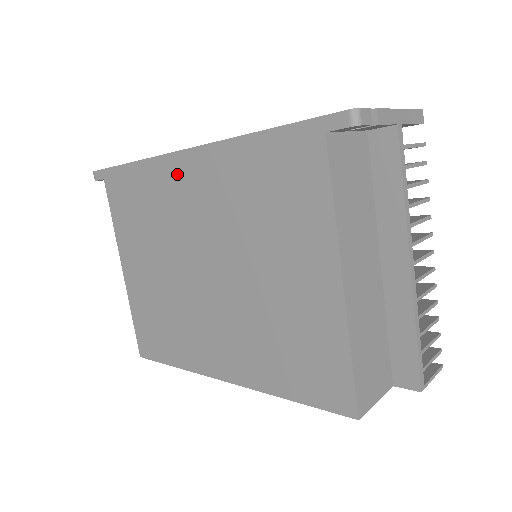
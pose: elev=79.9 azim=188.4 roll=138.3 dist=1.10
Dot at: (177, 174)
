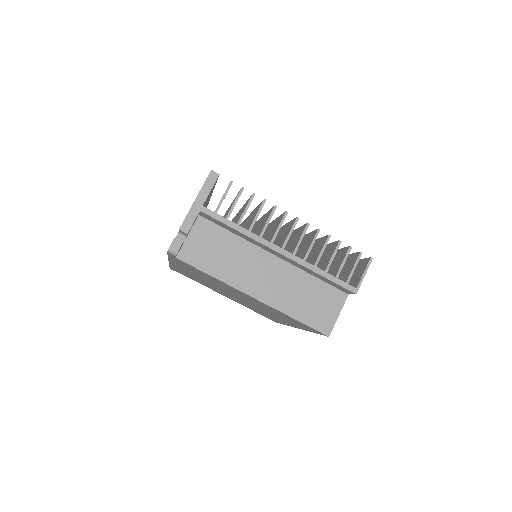
Dot at: occluded
